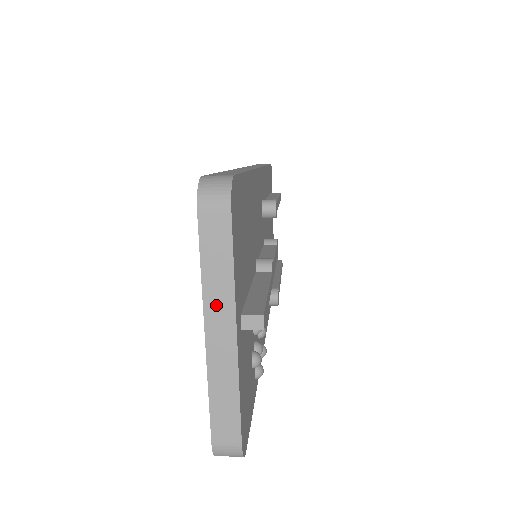
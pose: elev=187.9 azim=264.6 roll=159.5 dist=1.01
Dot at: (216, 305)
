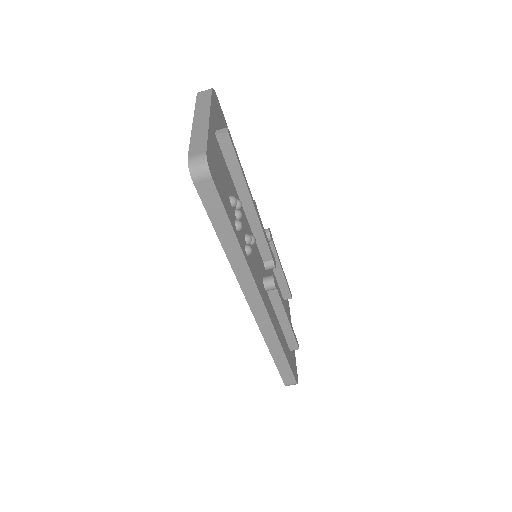
Dot at: (200, 112)
